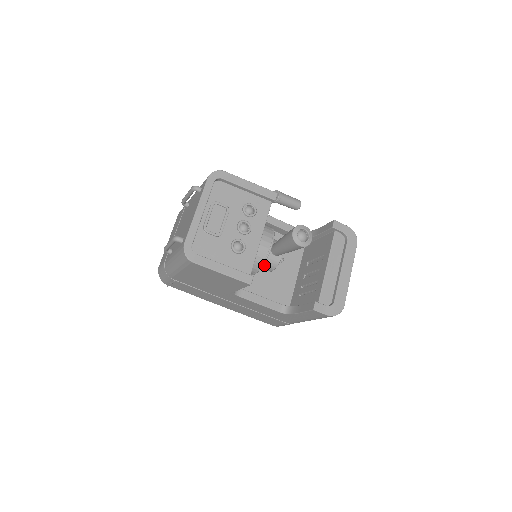
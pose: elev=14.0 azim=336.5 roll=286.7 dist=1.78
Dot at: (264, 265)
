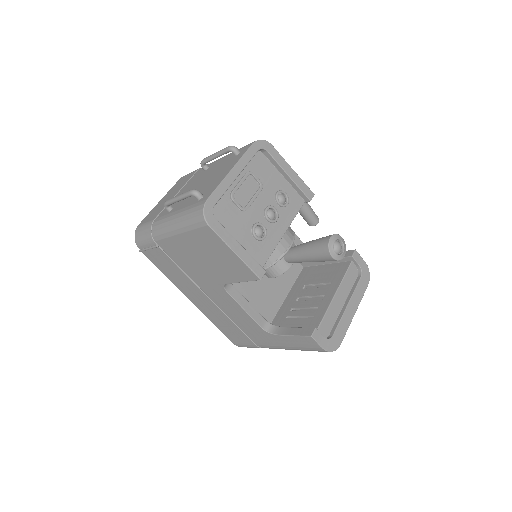
Dot at: occluded
